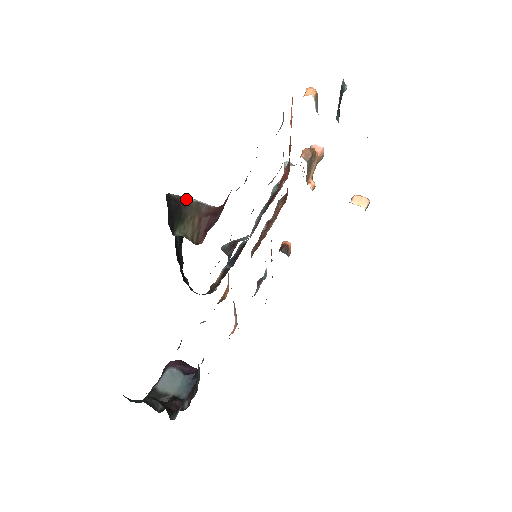
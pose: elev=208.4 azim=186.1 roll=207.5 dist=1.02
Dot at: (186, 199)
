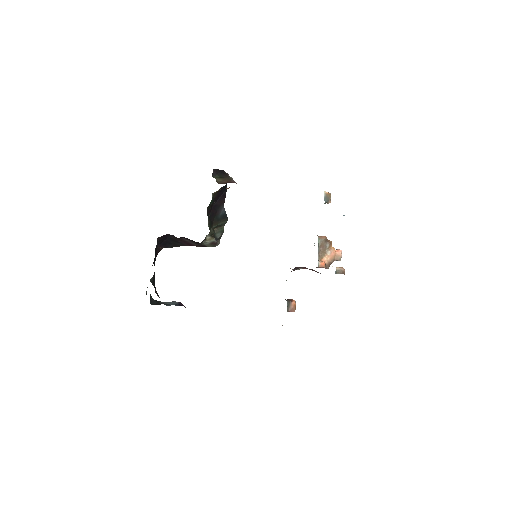
Dot at: (229, 176)
